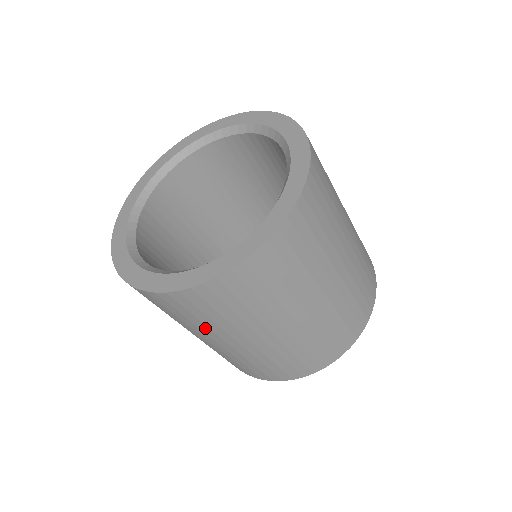
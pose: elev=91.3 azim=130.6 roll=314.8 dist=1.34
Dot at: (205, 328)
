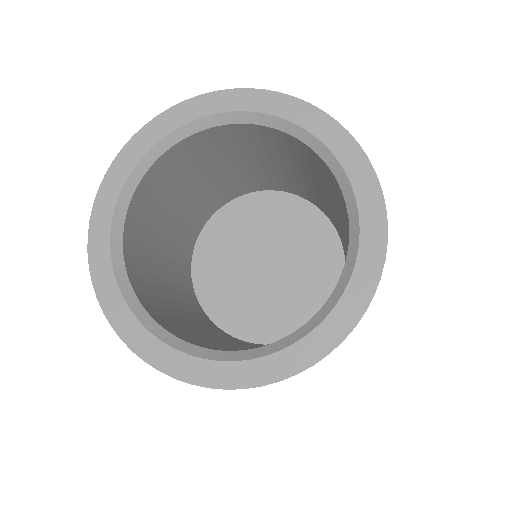
Dot at: occluded
